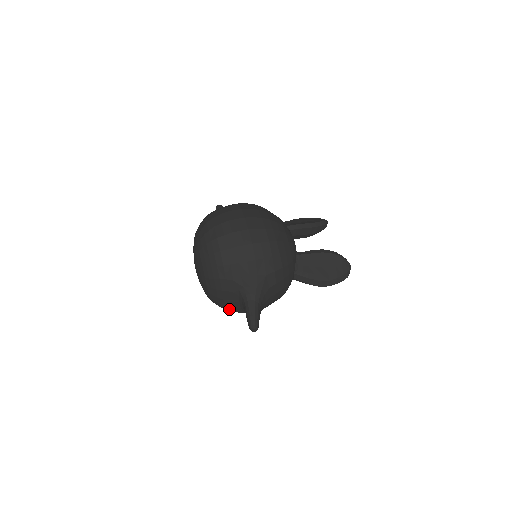
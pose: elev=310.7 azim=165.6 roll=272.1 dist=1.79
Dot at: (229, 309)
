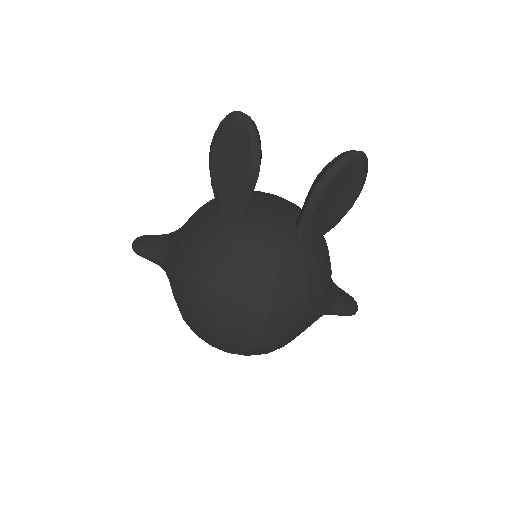
Dot at: occluded
